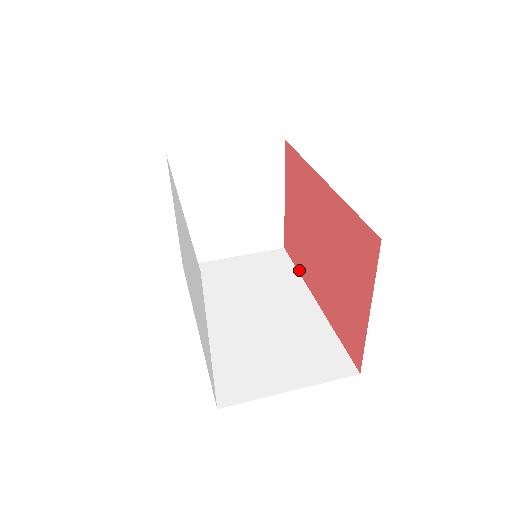
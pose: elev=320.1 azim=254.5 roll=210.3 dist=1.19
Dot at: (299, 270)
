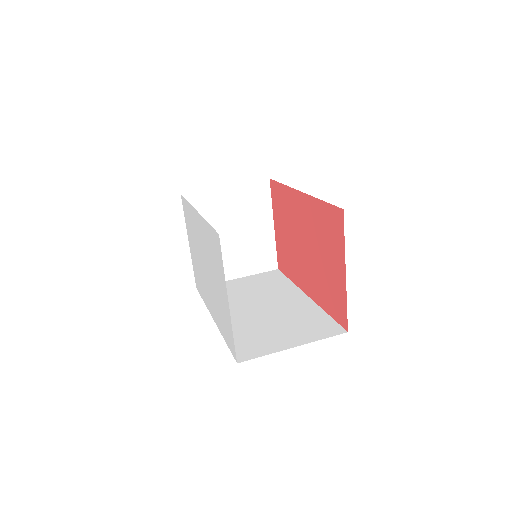
Dot at: (292, 279)
